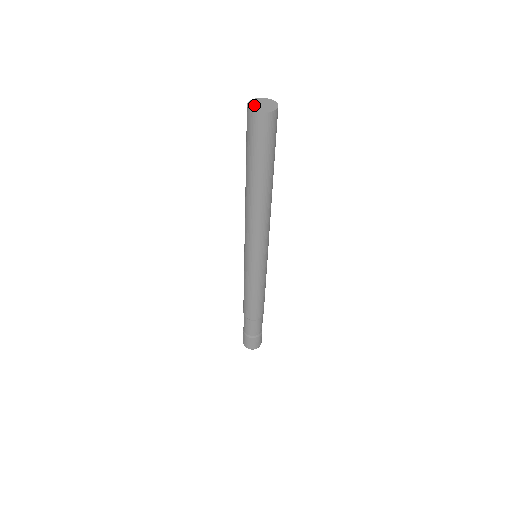
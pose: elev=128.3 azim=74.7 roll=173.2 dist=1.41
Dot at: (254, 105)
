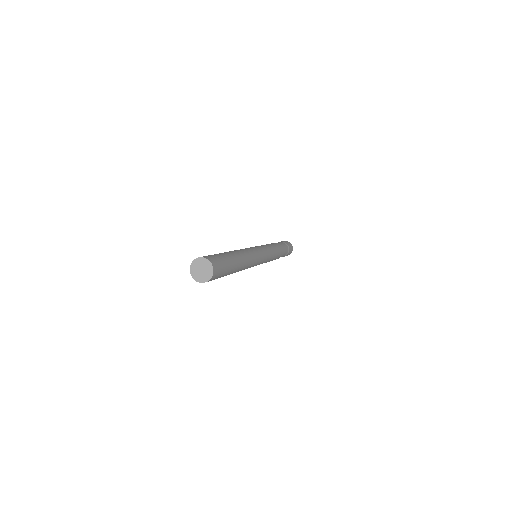
Dot at: (195, 267)
